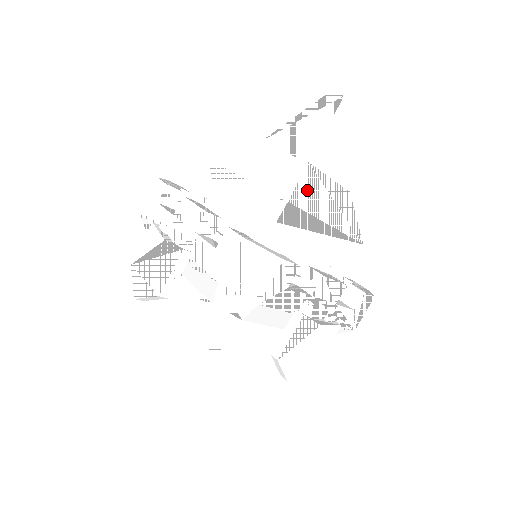
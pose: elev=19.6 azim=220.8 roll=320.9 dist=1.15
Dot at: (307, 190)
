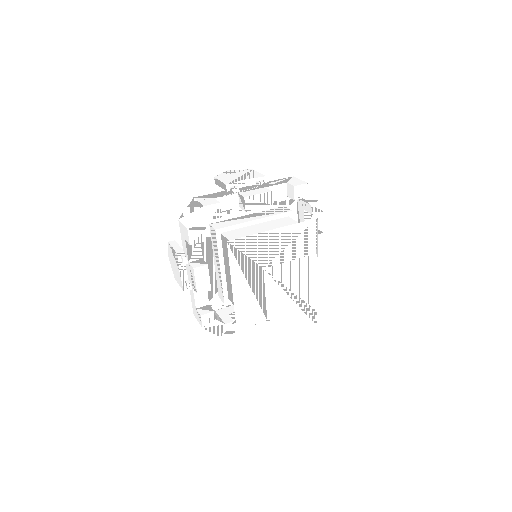
Dot at: occluded
